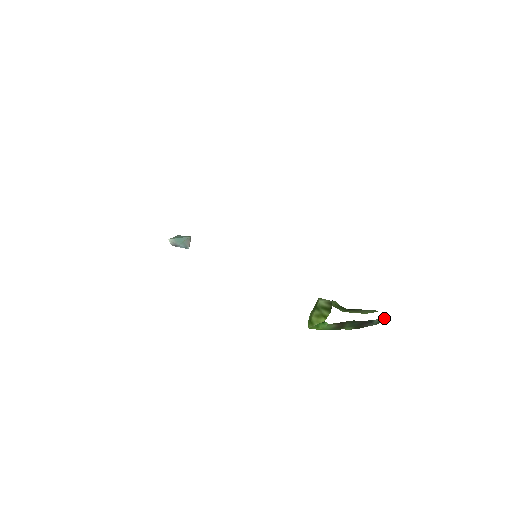
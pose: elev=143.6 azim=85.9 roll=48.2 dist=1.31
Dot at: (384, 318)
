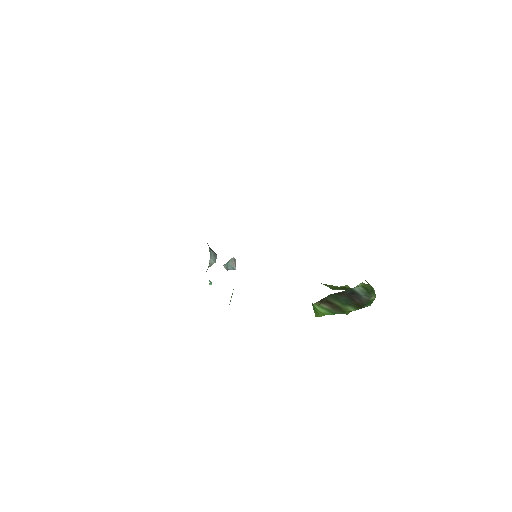
Dot at: (364, 285)
